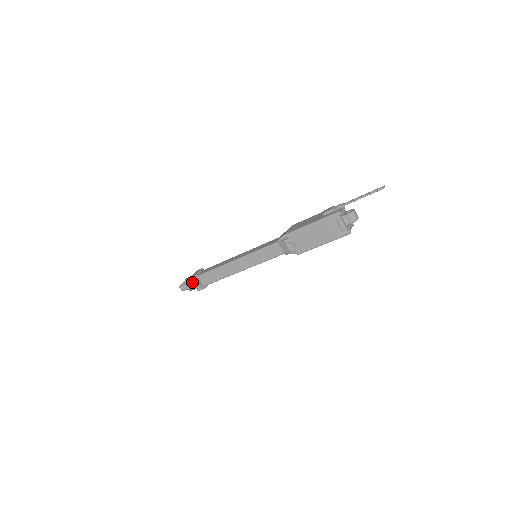
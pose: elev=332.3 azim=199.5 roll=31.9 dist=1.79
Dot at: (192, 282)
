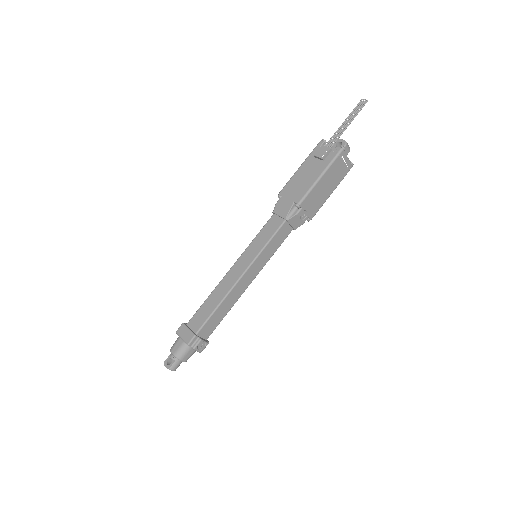
Dot at: (196, 347)
